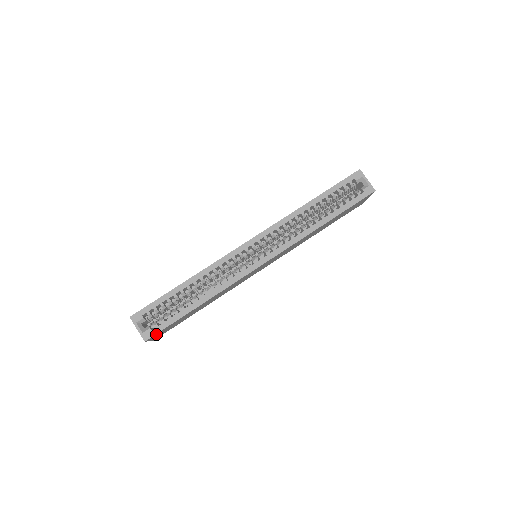
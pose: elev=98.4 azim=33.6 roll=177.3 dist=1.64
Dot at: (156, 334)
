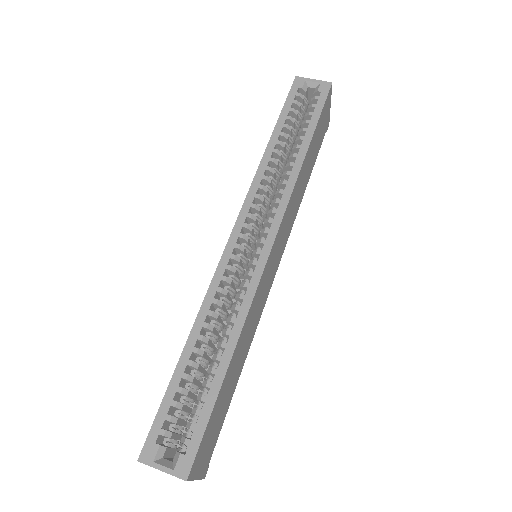
Dot at: (196, 456)
